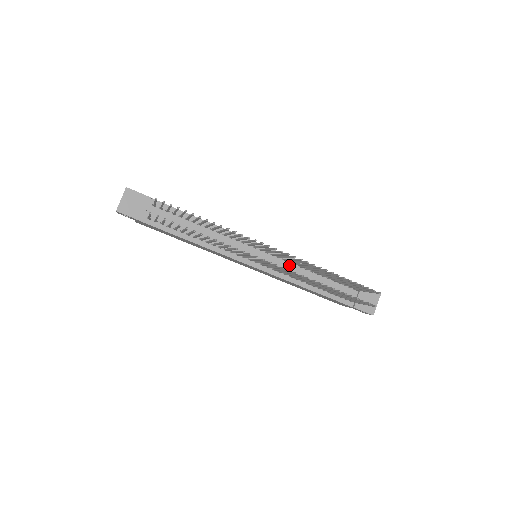
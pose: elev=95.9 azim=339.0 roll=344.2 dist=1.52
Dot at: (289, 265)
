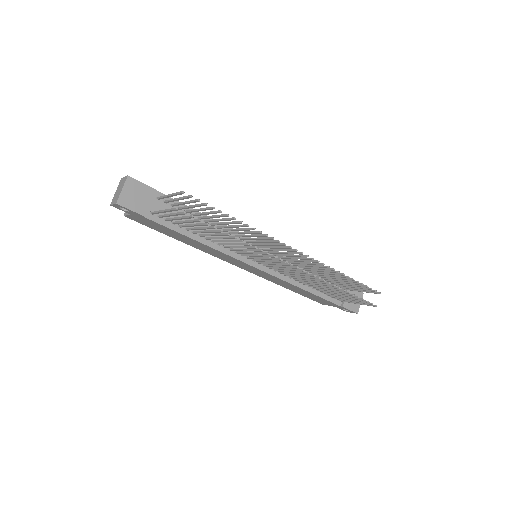
Dot at: occluded
